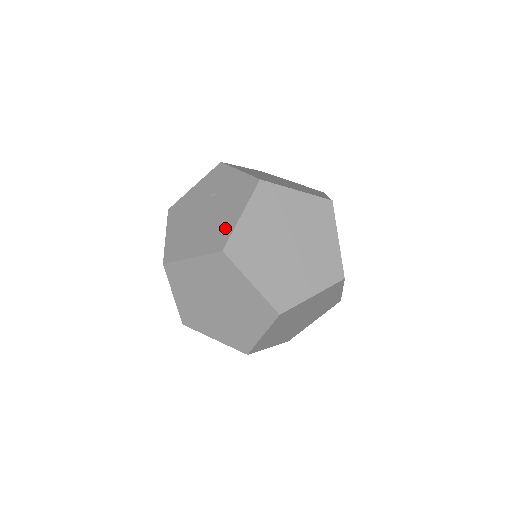
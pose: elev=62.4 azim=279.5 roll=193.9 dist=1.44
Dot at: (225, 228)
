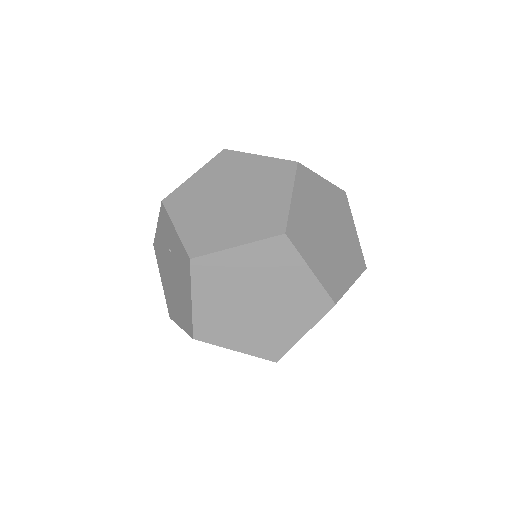
Dot at: (187, 310)
